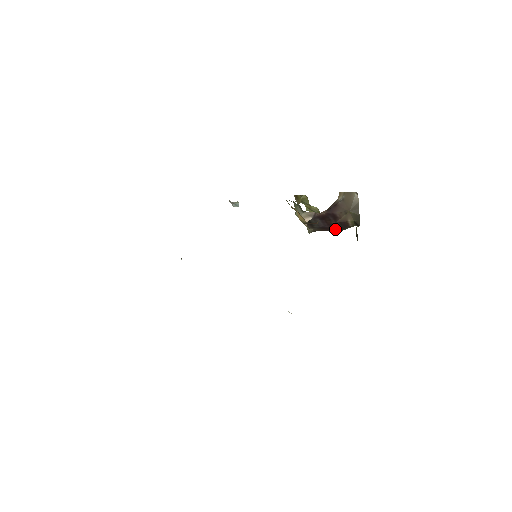
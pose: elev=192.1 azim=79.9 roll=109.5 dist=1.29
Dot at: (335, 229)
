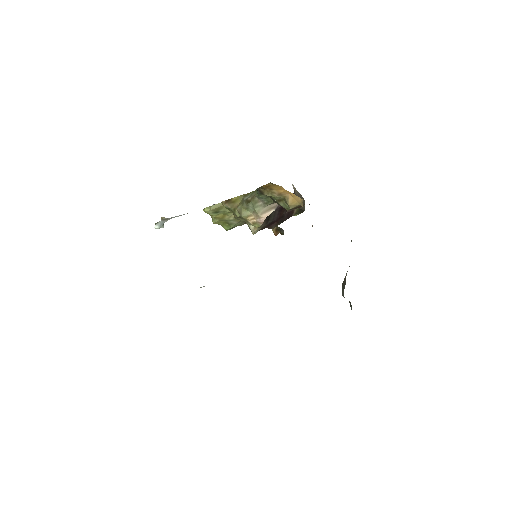
Dot at: (275, 224)
